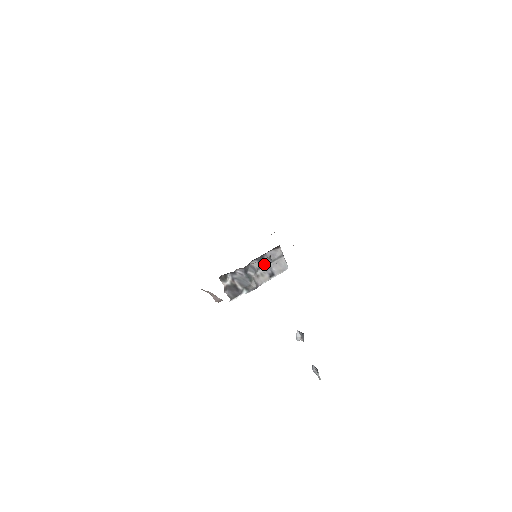
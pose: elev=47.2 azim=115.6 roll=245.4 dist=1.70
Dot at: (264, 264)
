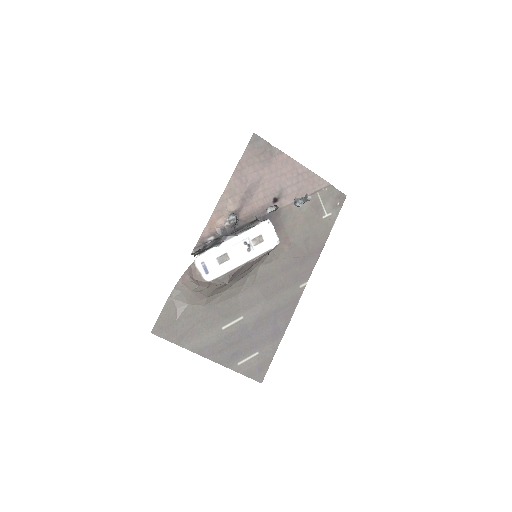
Dot at: occluded
